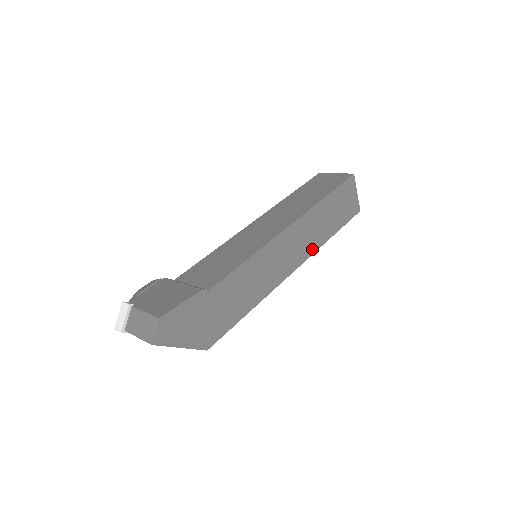
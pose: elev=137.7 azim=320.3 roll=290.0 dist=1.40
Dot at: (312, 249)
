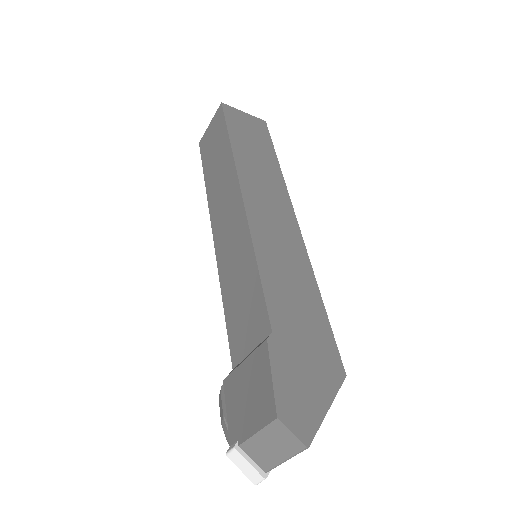
Dot at: (282, 190)
